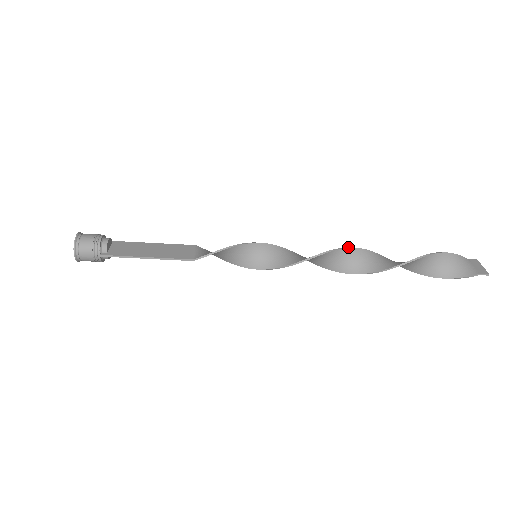
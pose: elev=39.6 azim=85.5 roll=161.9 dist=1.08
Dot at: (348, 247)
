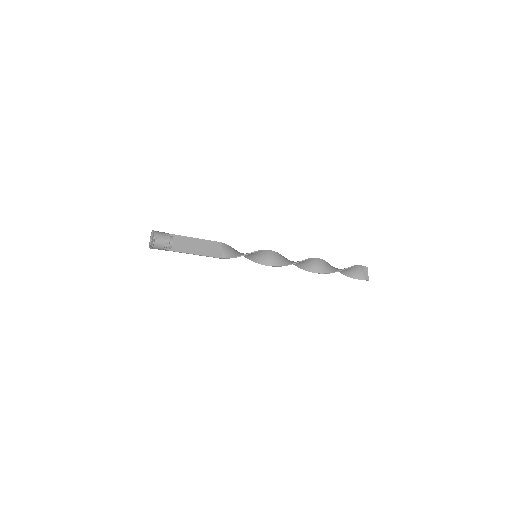
Dot at: (307, 259)
